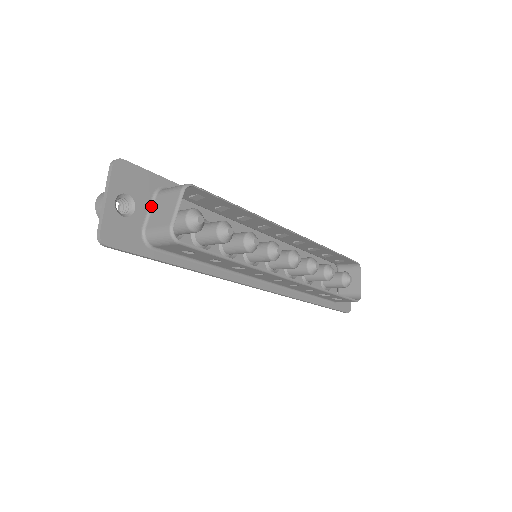
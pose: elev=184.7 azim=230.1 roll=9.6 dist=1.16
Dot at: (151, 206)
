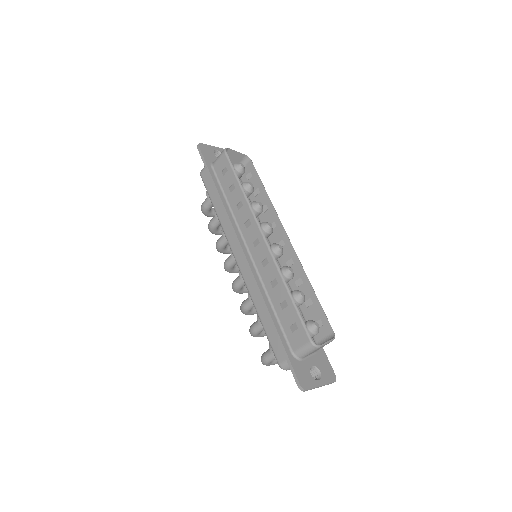
Dot at: occluded
